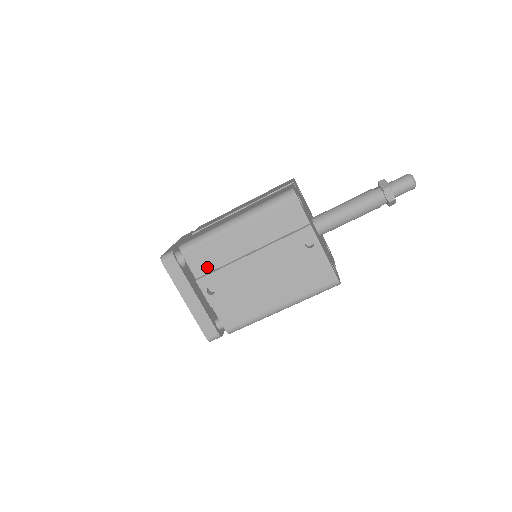
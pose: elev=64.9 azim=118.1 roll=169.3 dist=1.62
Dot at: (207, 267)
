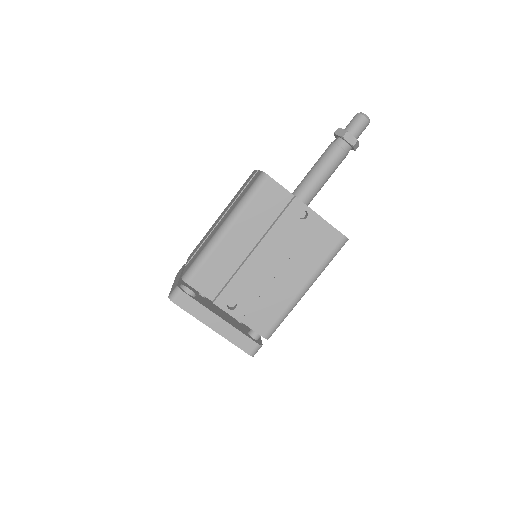
Dot at: (217, 285)
